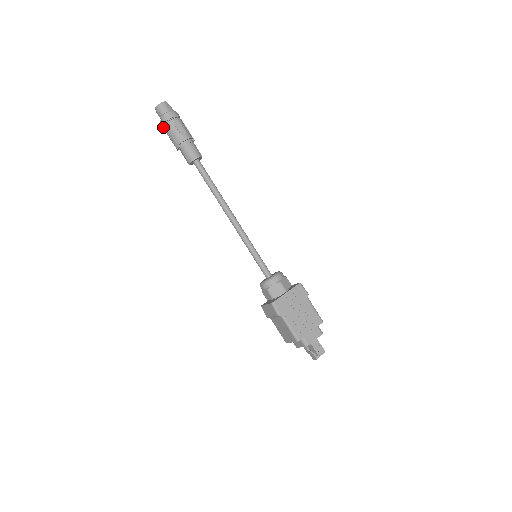
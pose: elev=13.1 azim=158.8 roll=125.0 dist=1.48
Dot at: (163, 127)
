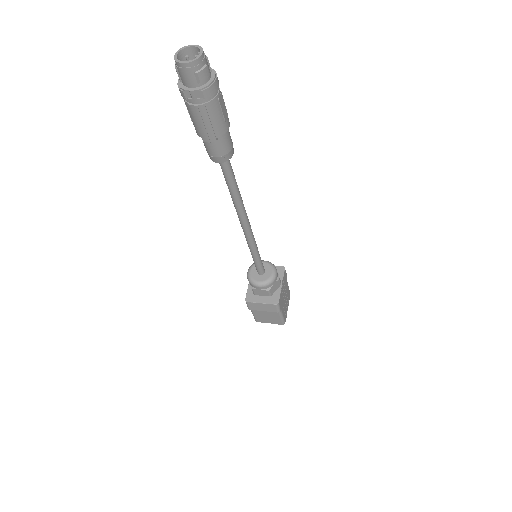
Dot at: (191, 101)
